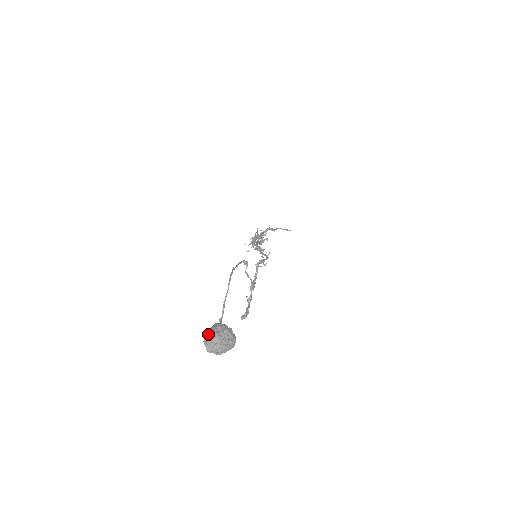
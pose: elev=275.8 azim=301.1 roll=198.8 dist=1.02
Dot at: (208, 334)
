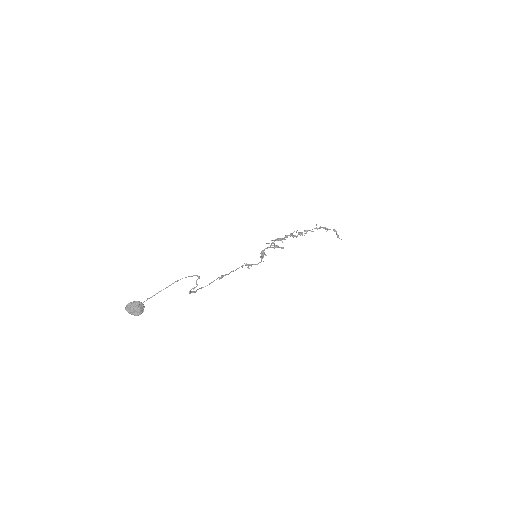
Dot at: (130, 303)
